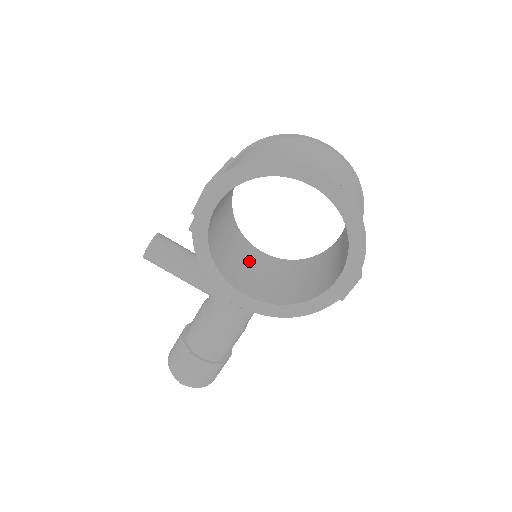
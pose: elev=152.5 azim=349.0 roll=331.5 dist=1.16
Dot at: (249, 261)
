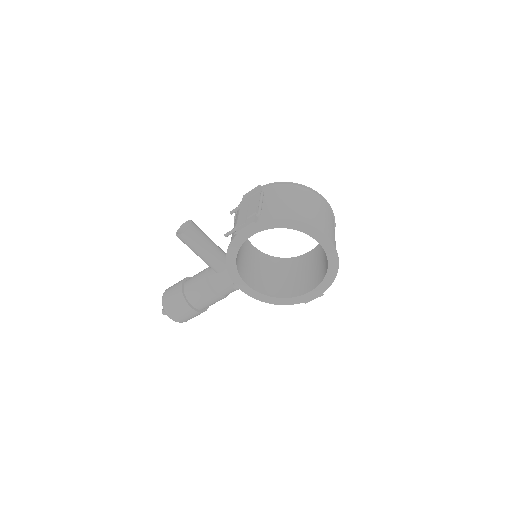
Dot at: (247, 255)
